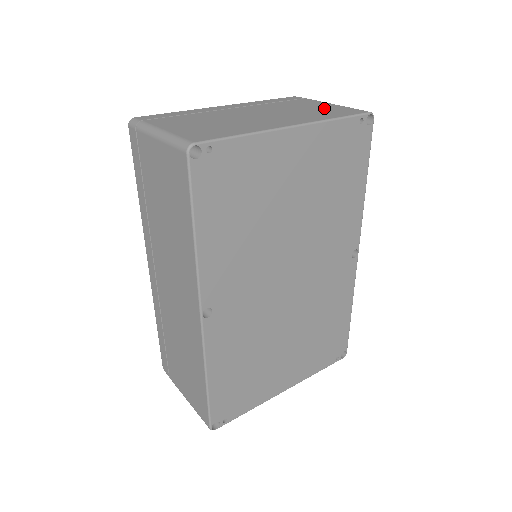
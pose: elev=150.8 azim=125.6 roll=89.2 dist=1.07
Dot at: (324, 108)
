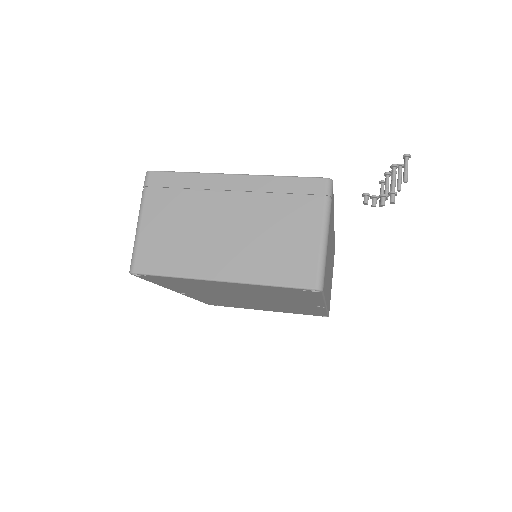
Dot at: (295, 248)
